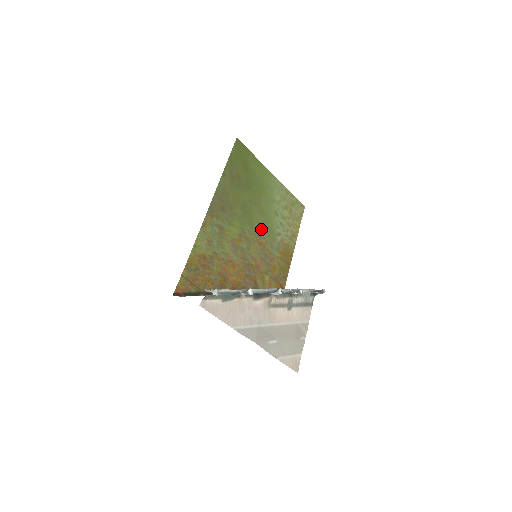
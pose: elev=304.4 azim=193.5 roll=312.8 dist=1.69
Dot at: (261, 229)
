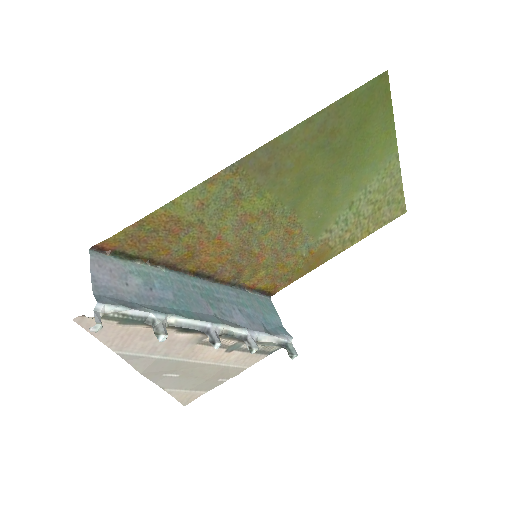
Dot at: (307, 216)
